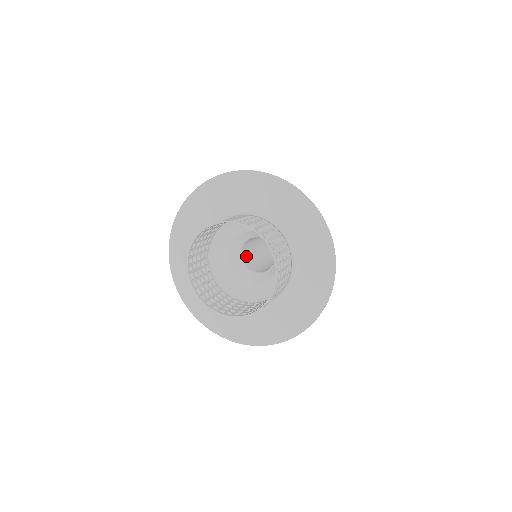
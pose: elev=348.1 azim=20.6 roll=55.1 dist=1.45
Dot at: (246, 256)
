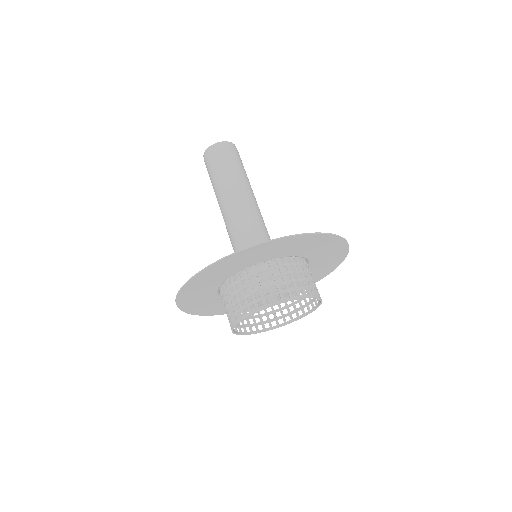
Dot at: occluded
